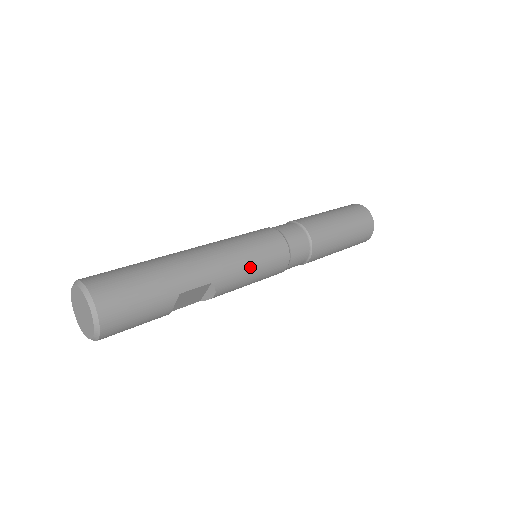
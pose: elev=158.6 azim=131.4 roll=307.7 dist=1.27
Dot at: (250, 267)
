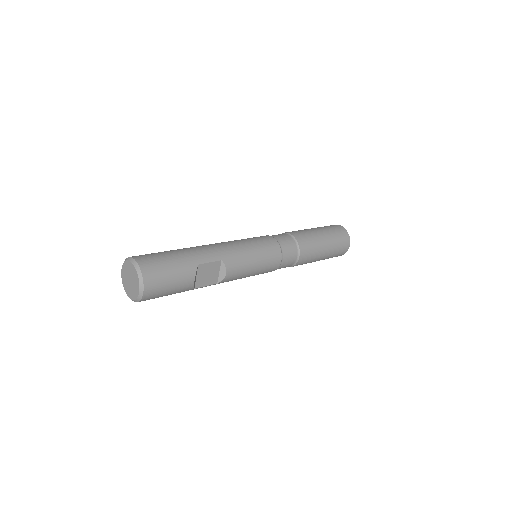
Dot at: (250, 253)
